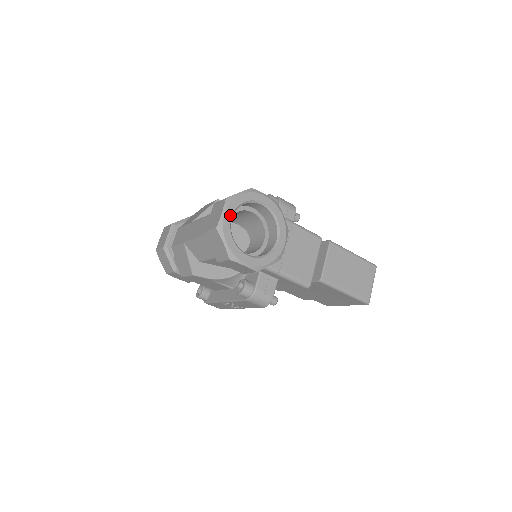
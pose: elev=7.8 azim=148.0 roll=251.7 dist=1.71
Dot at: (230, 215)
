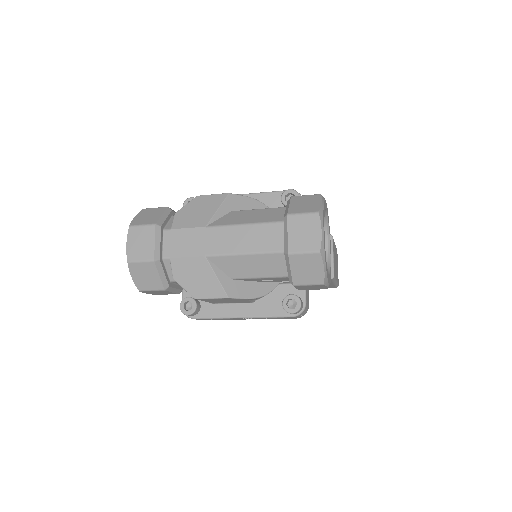
Dot at: (324, 233)
